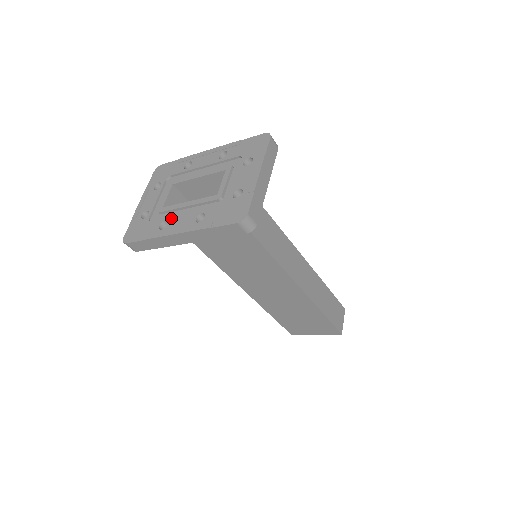
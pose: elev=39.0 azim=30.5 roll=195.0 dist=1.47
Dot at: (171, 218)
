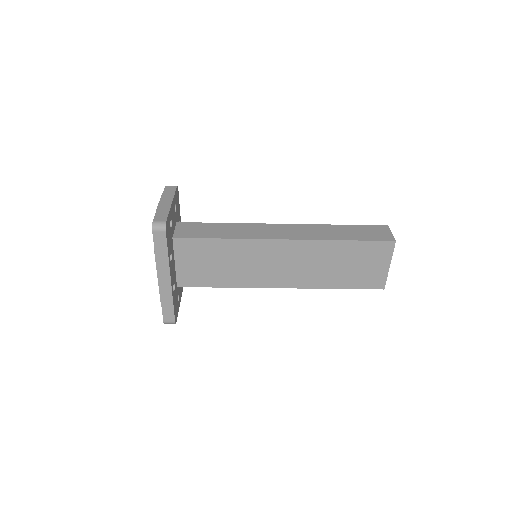
Dot at: occluded
